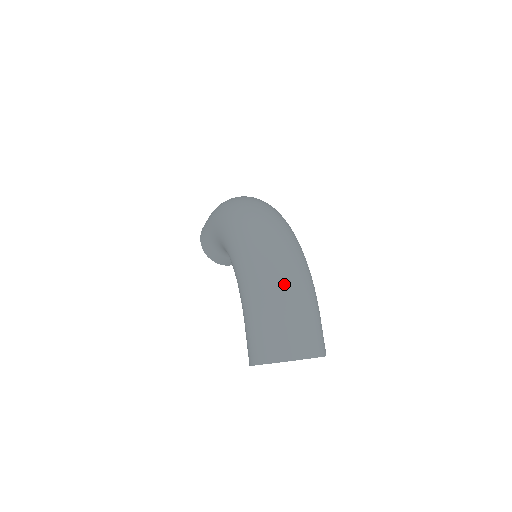
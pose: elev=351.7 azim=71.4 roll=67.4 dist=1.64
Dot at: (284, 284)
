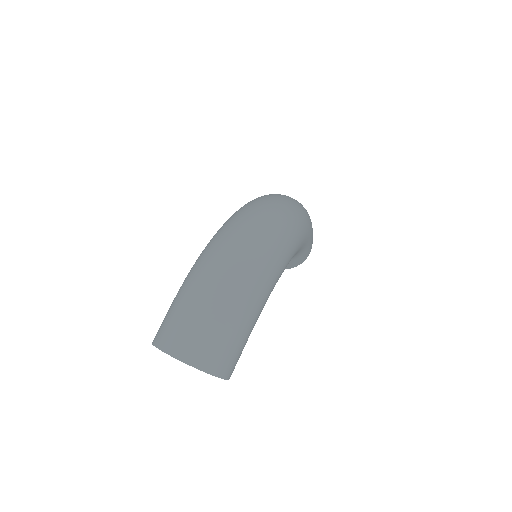
Dot at: (211, 279)
